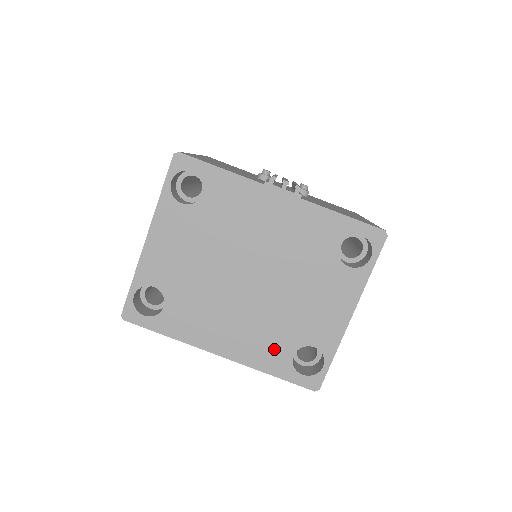
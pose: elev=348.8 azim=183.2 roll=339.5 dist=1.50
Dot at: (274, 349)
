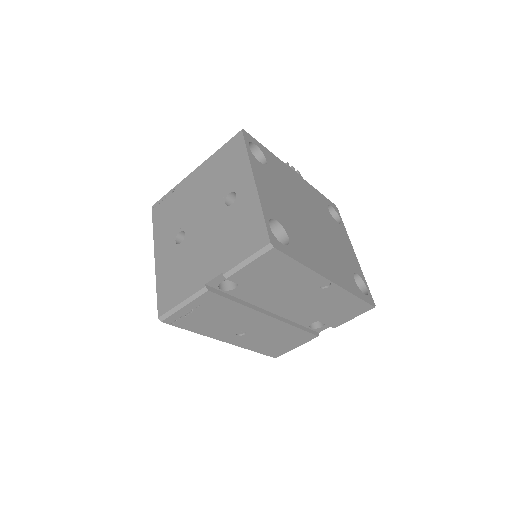
Dot at: (347, 275)
